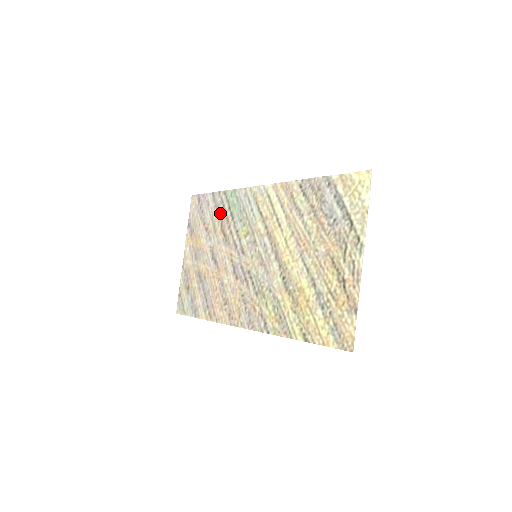
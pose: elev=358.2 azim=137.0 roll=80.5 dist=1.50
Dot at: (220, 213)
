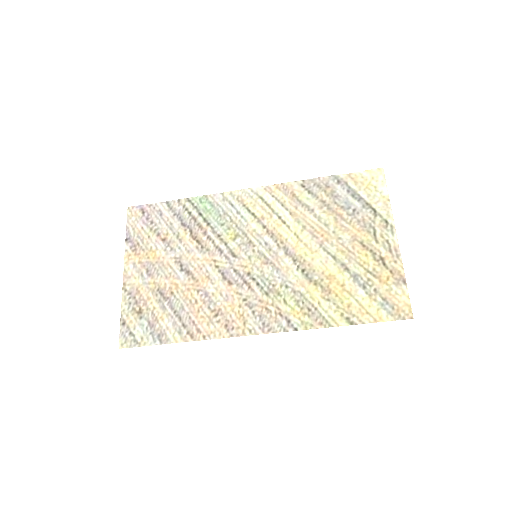
Dot at: (185, 221)
